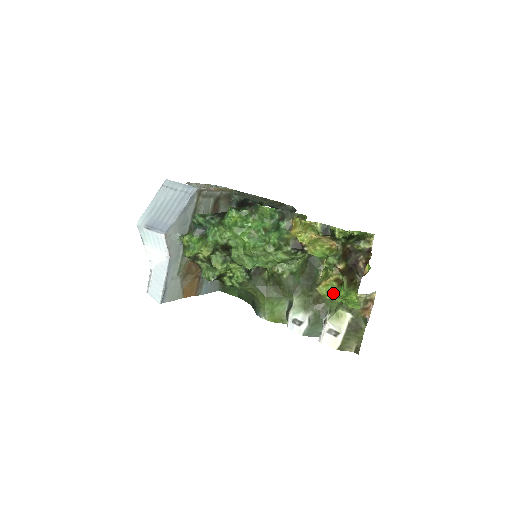
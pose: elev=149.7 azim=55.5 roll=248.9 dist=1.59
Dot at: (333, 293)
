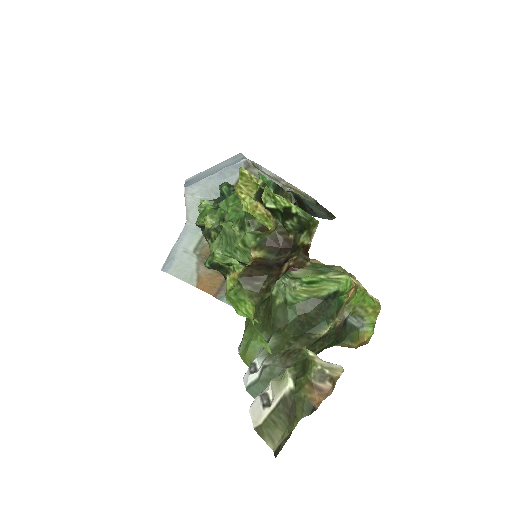
Dot at: occluded
